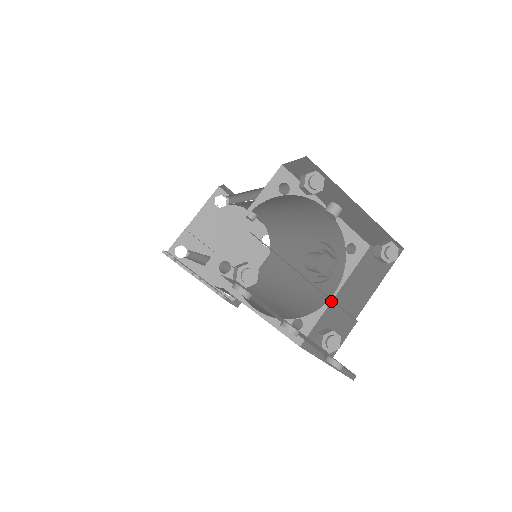
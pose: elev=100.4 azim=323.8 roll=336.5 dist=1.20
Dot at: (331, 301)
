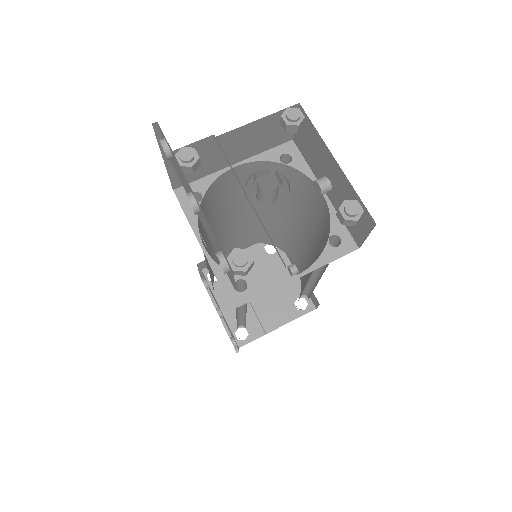
Dot at: (289, 281)
